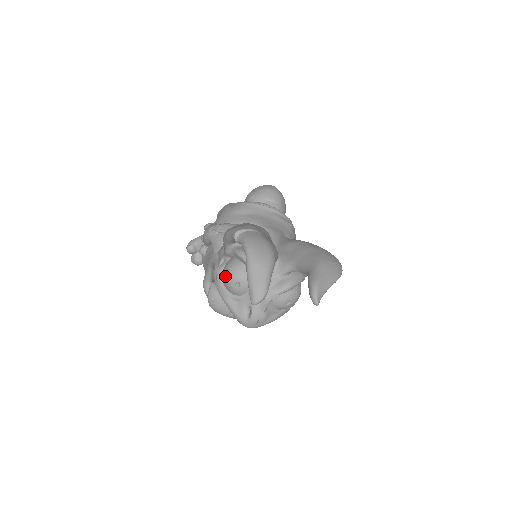
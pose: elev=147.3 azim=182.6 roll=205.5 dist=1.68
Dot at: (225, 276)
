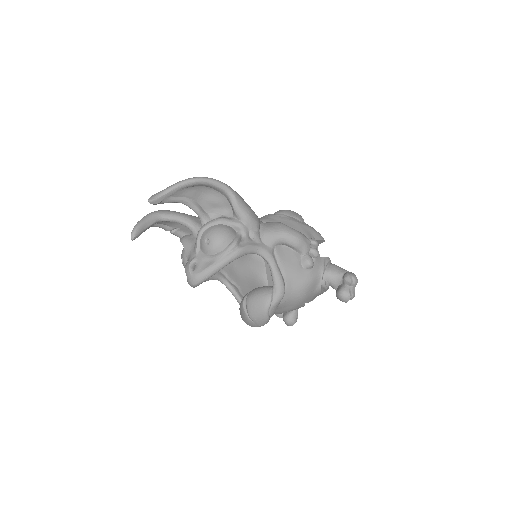
Dot at: occluded
